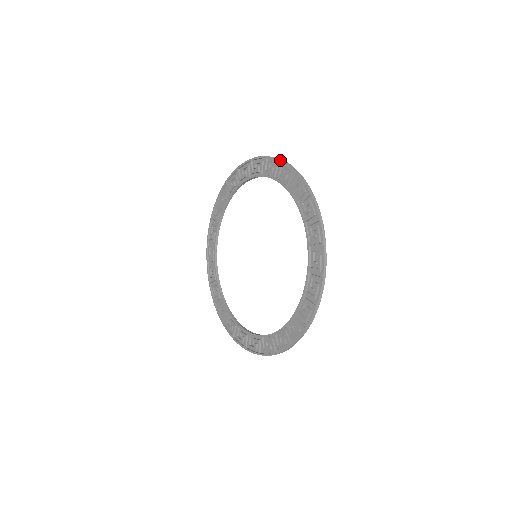
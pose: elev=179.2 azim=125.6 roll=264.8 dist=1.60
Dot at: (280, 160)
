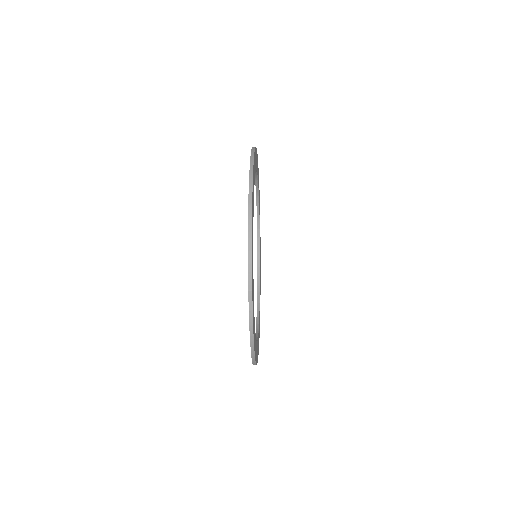
Dot at: (249, 171)
